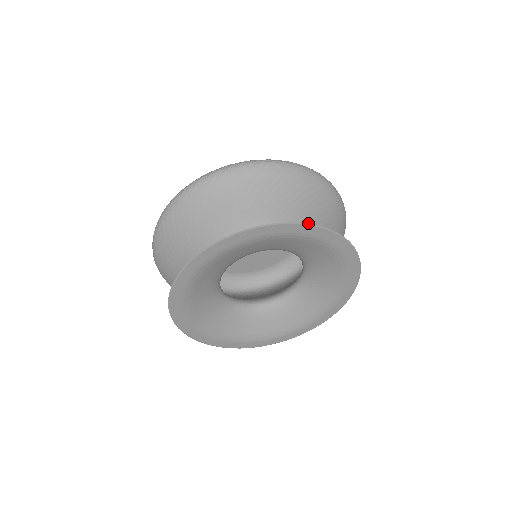
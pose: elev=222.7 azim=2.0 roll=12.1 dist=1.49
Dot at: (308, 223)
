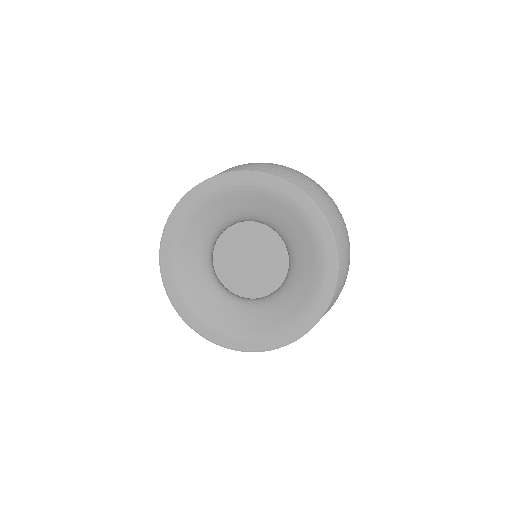
Dot at: (231, 171)
